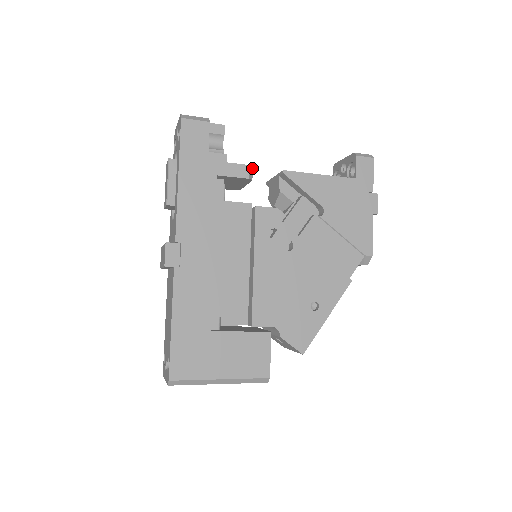
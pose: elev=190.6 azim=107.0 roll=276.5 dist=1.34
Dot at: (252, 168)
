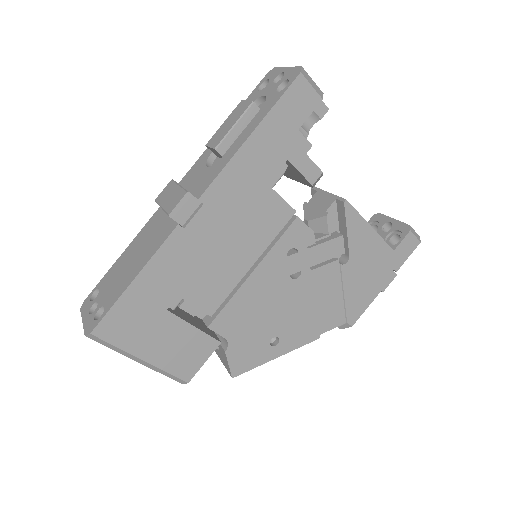
Dot at: occluded
